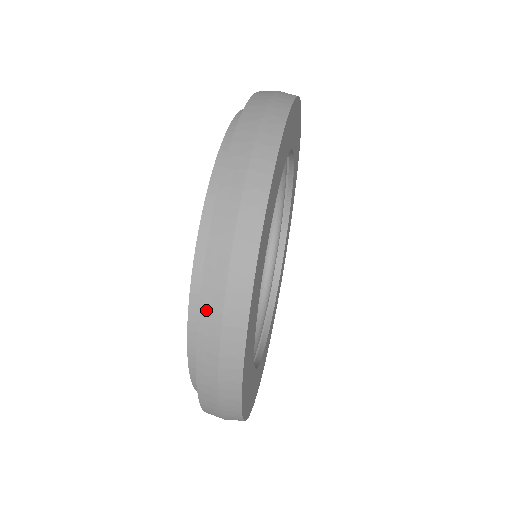
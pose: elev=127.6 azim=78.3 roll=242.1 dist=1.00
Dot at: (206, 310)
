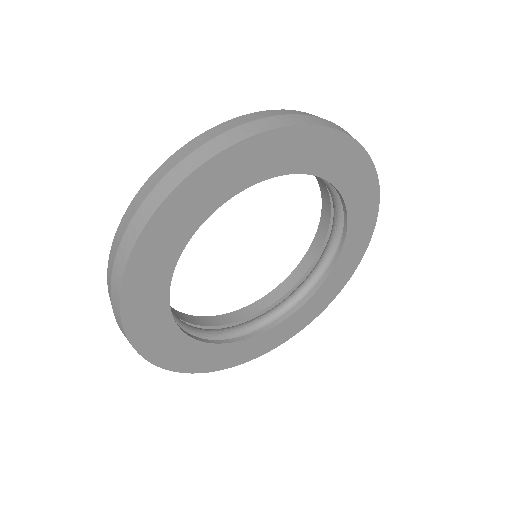
Dot at: (112, 253)
